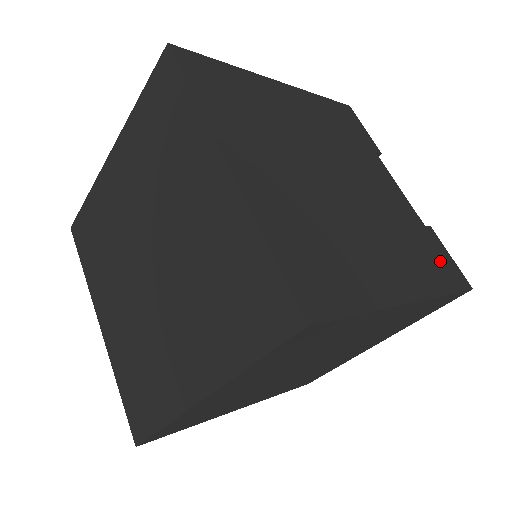
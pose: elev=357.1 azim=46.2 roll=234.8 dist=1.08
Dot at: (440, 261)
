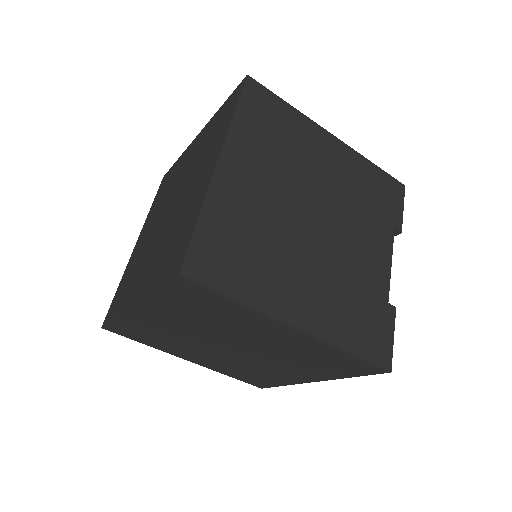
Dot at: (373, 332)
